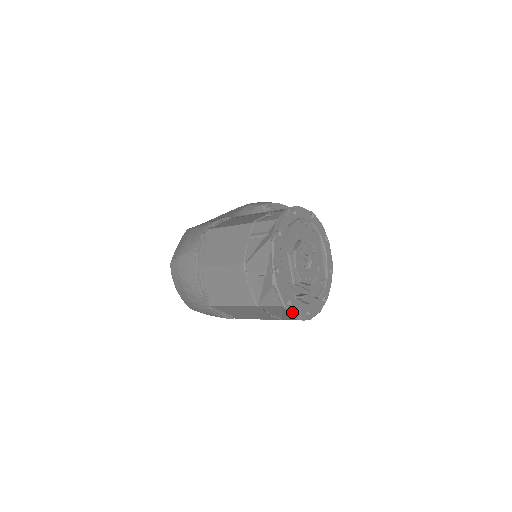
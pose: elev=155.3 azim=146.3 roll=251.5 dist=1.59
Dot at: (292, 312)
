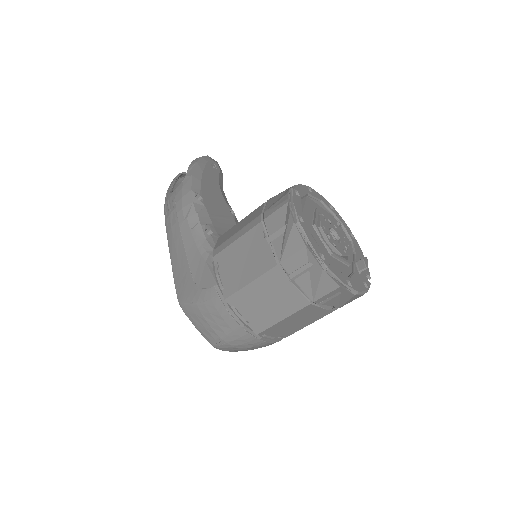
Dot at: (369, 285)
